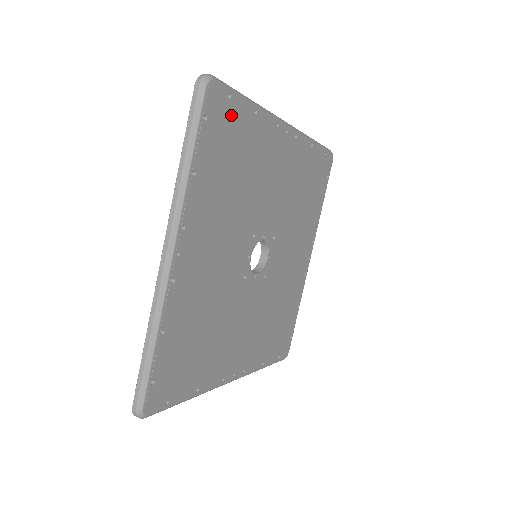
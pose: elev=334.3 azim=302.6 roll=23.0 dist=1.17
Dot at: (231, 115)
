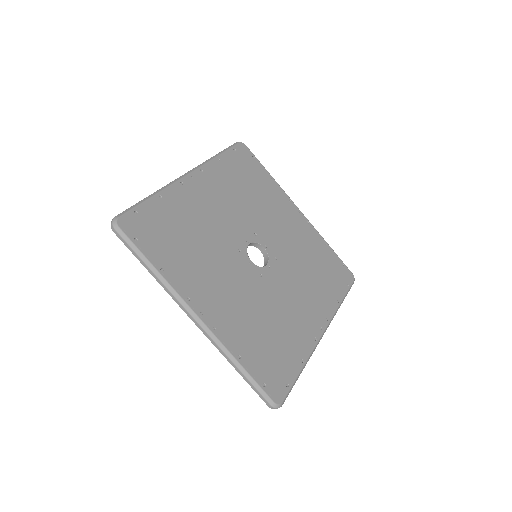
Dot at: (253, 164)
